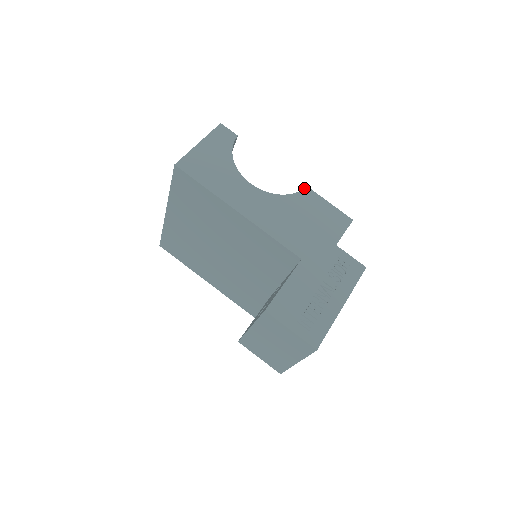
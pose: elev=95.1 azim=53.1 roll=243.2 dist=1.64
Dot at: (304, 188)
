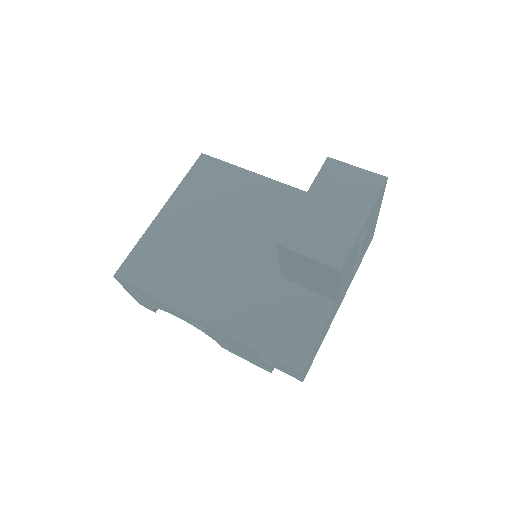
Dot at: occluded
